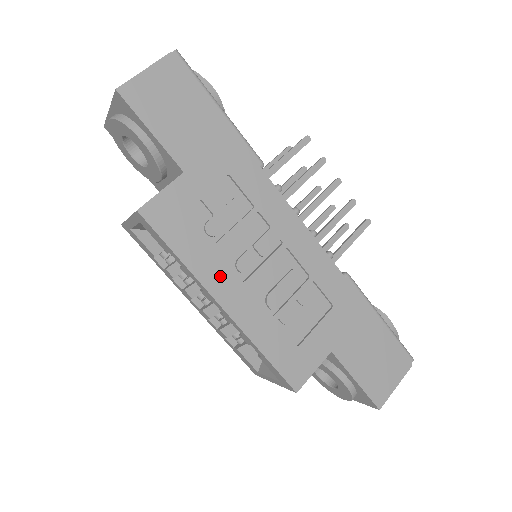
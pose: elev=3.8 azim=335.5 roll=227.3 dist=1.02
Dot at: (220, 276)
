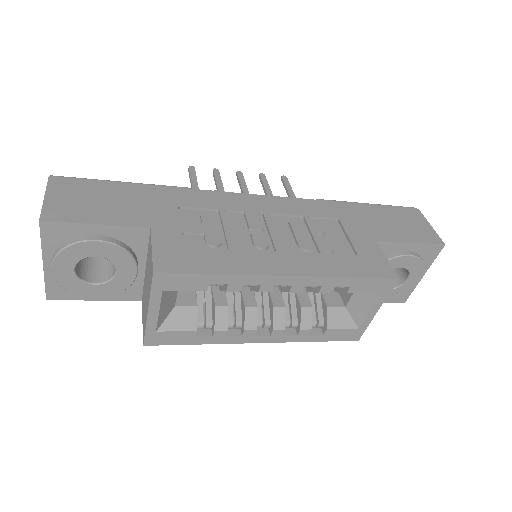
Dot at: (258, 261)
